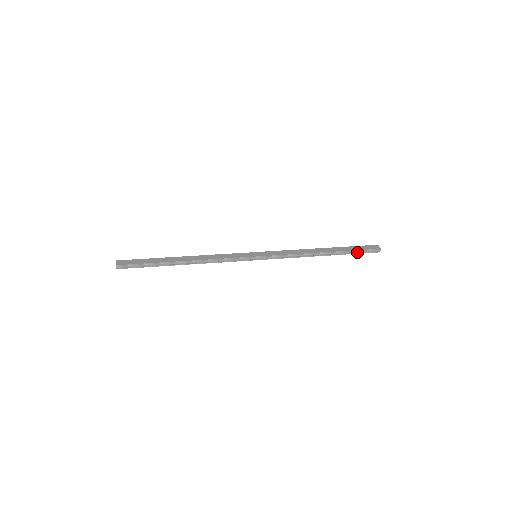
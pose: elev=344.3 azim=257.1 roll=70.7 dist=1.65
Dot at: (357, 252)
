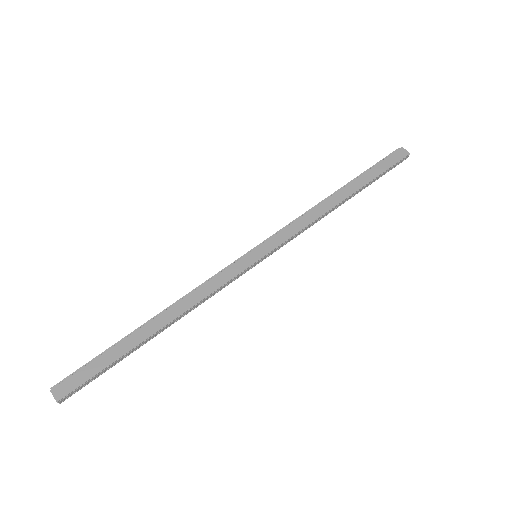
Dot at: (382, 174)
